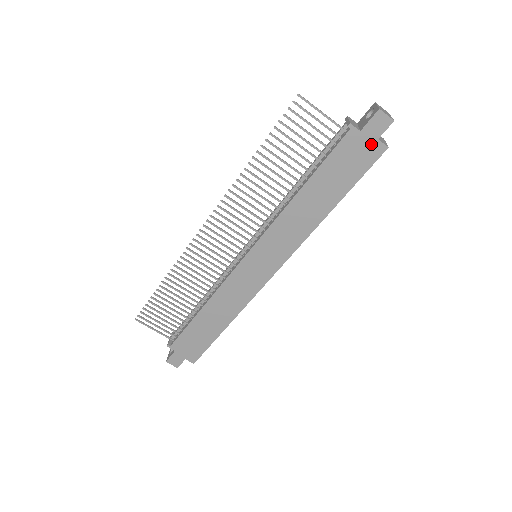
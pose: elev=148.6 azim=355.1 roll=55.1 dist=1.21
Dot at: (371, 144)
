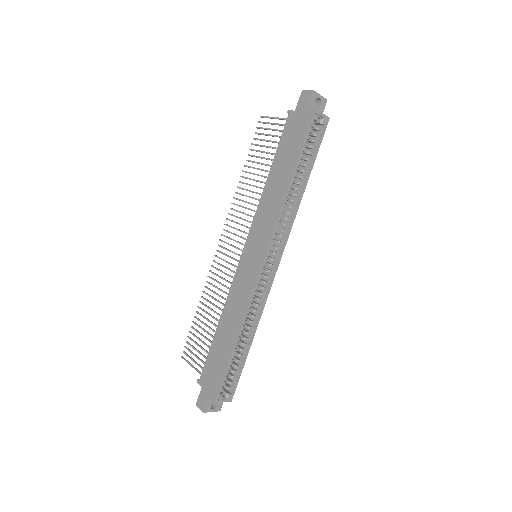
Dot at: (304, 114)
